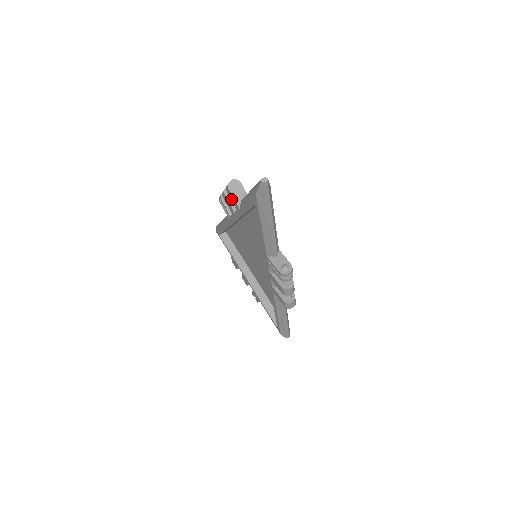
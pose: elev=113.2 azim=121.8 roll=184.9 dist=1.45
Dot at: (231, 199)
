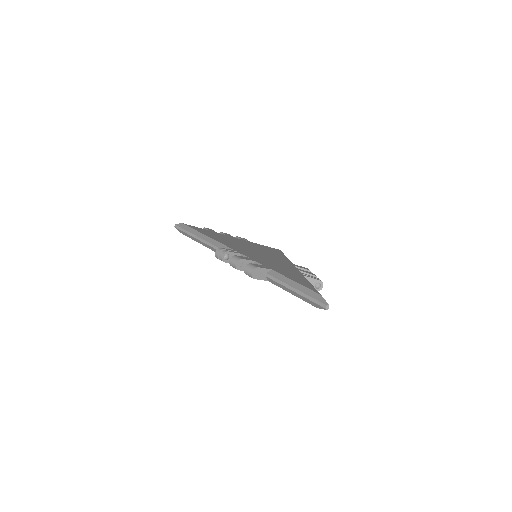
Dot at: occluded
